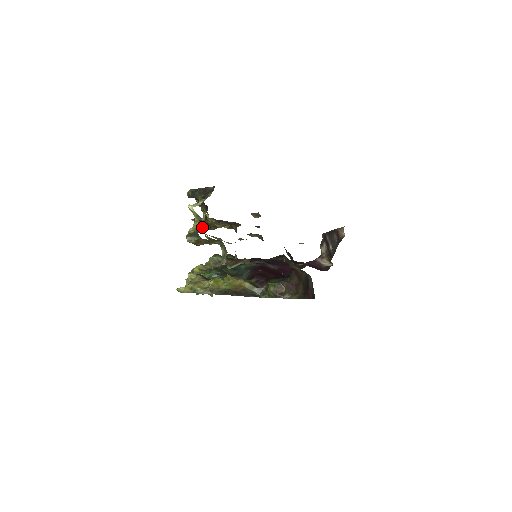
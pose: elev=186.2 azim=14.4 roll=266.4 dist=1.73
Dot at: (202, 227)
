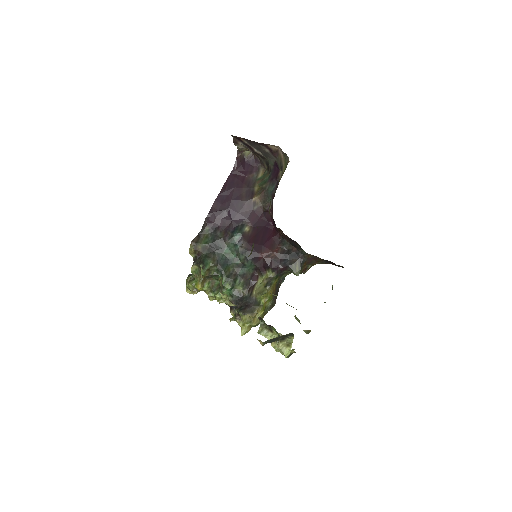
Dot at: occluded
